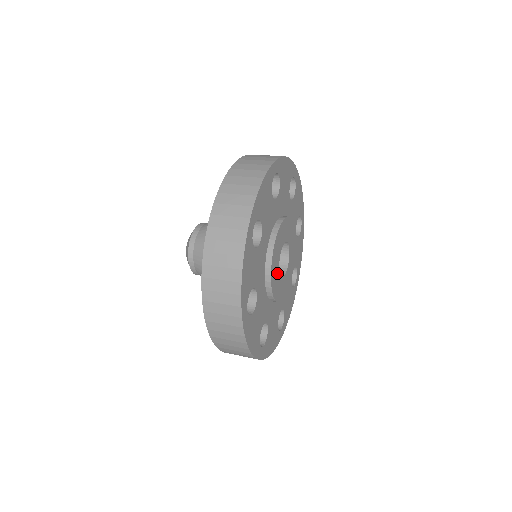
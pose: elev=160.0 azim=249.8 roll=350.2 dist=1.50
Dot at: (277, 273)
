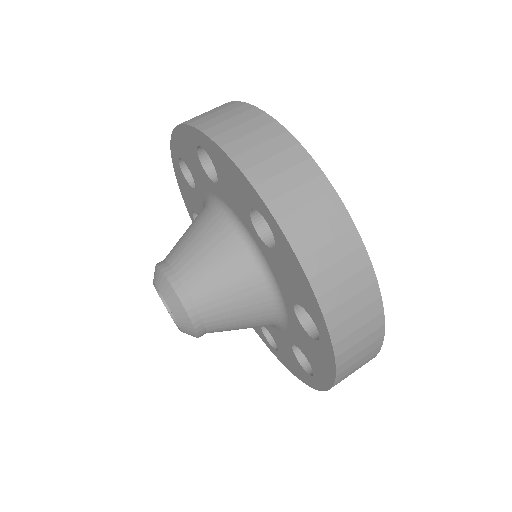
Dot at: occluded
